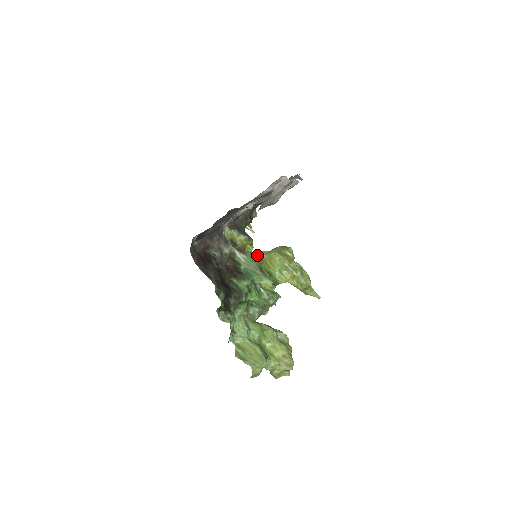
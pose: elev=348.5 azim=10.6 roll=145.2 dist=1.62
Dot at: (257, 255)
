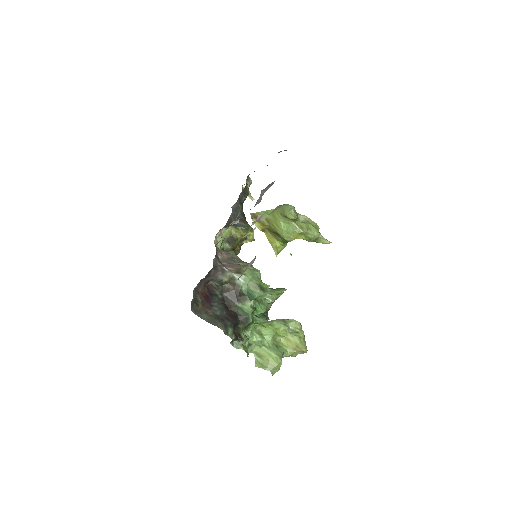
Dot at: (263, 216)
